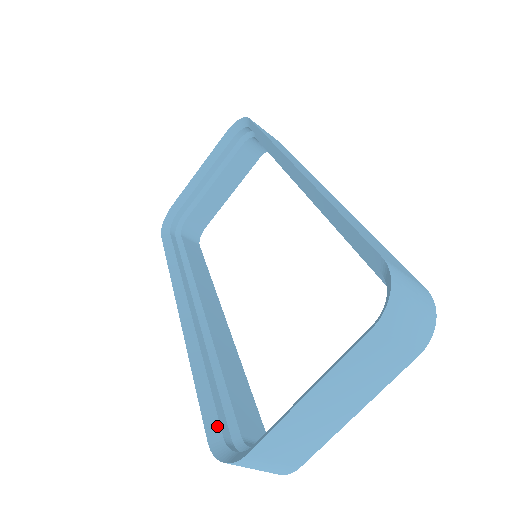
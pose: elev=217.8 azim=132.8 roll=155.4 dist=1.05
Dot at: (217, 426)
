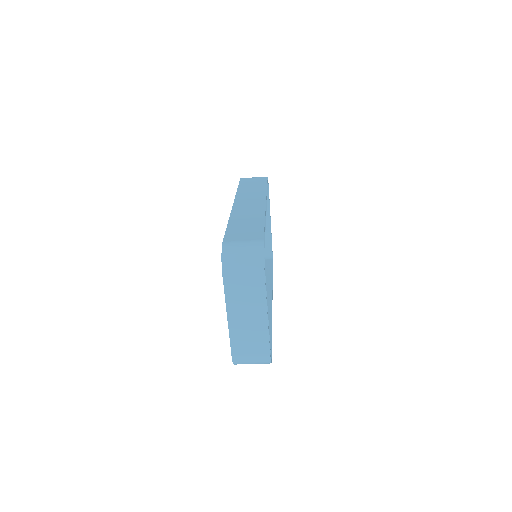
Dot at: occluded
